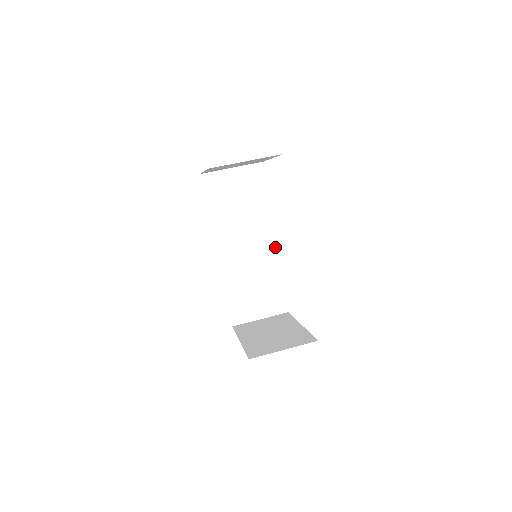
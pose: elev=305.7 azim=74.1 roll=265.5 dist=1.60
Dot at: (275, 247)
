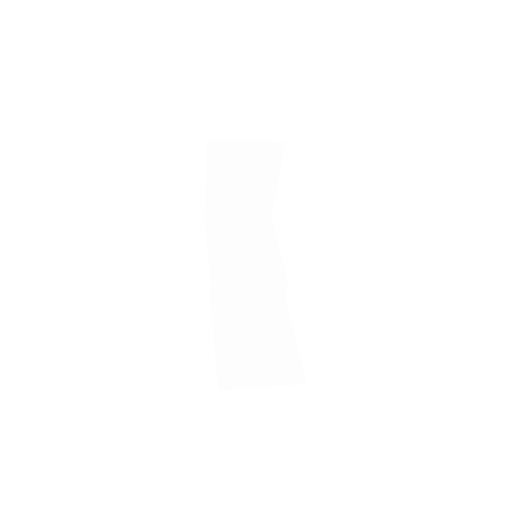
Dot at: (286, 304)
